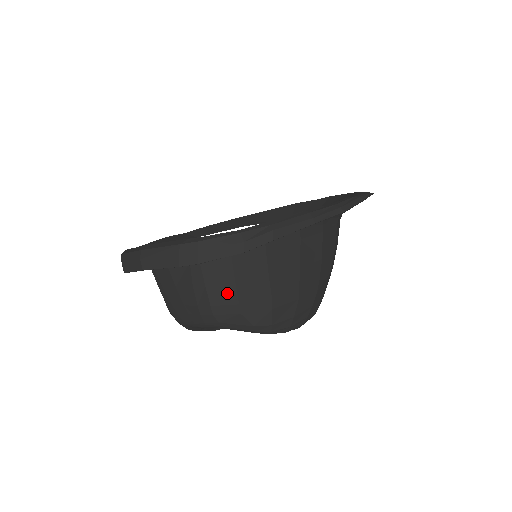
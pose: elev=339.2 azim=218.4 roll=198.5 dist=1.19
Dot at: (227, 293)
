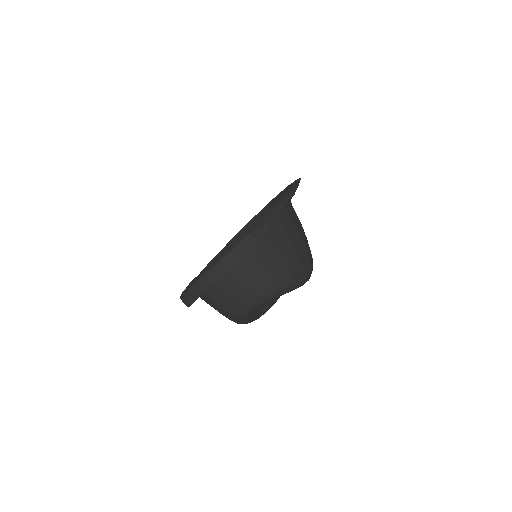
Dot at: (260, 275)
